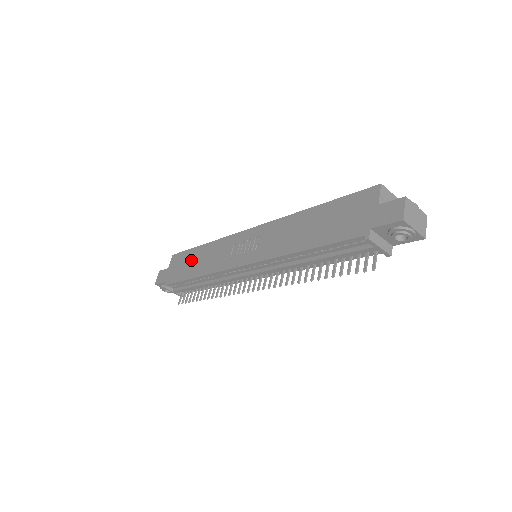
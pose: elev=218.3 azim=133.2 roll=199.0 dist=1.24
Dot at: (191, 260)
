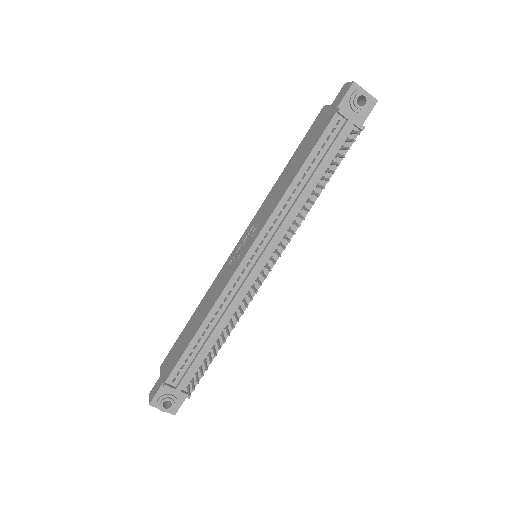
Dot at: (187, 332)
